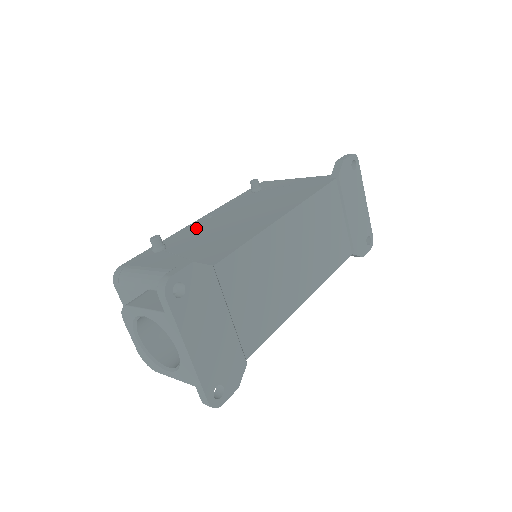
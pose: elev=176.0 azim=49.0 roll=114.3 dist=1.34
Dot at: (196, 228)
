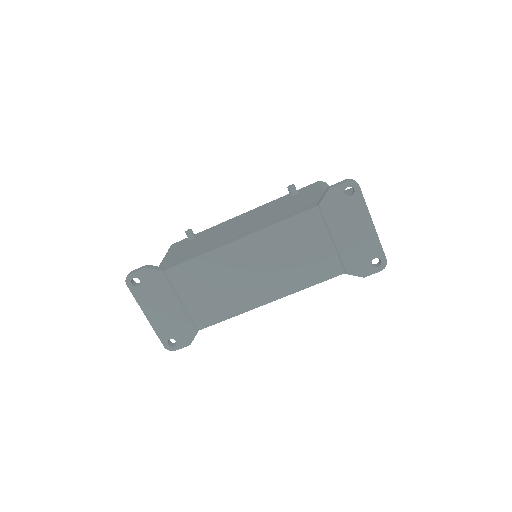
Dot at: (223, 226)
